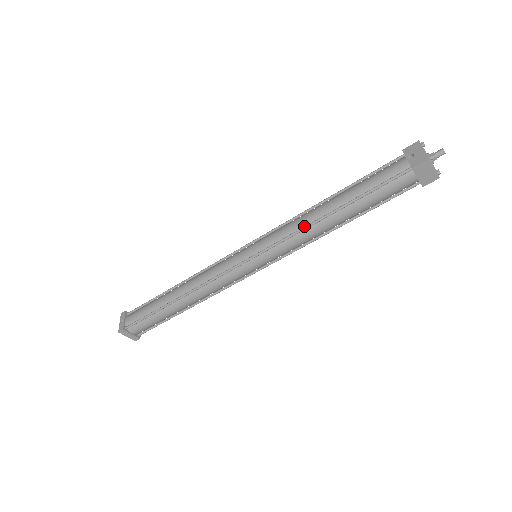
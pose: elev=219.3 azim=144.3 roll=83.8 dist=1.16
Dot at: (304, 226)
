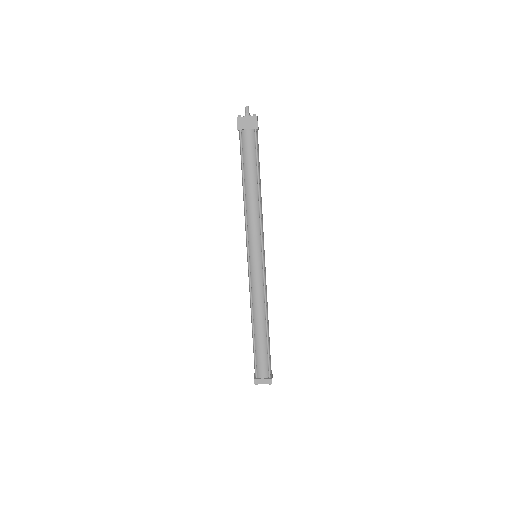
Dot at: (245, 212)
